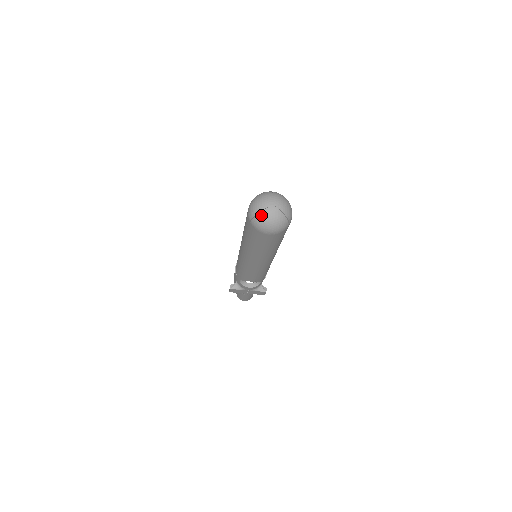
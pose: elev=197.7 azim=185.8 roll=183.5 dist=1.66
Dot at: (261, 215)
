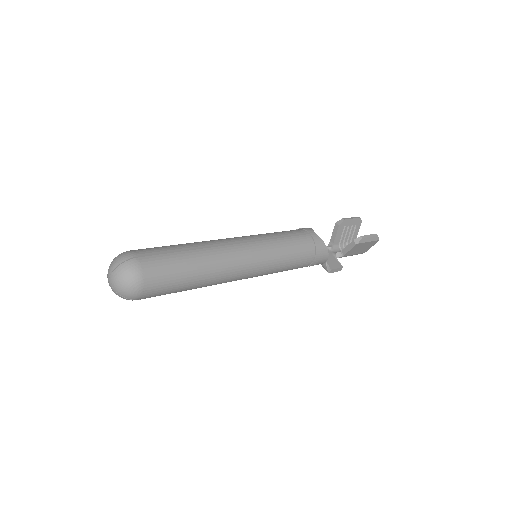
Dot at: occluded
